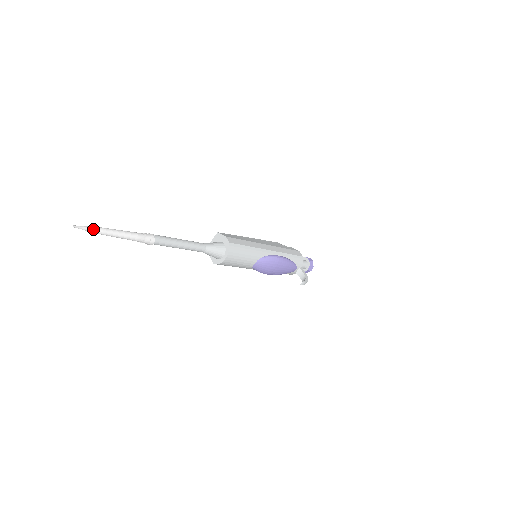
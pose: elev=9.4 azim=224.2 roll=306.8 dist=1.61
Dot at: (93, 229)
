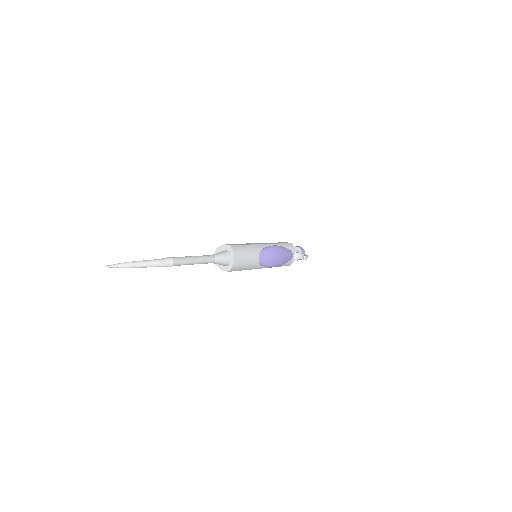
Dot at: (122, 264)
